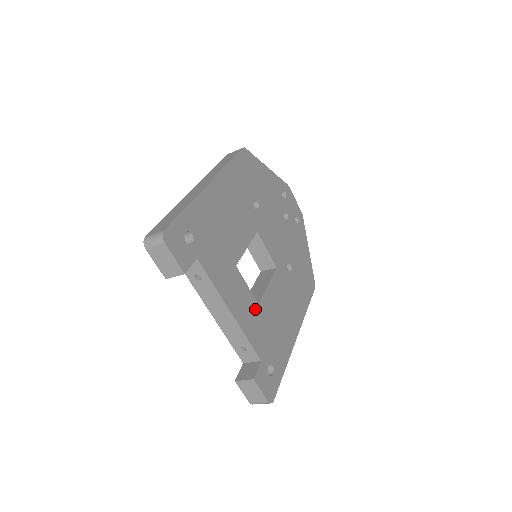
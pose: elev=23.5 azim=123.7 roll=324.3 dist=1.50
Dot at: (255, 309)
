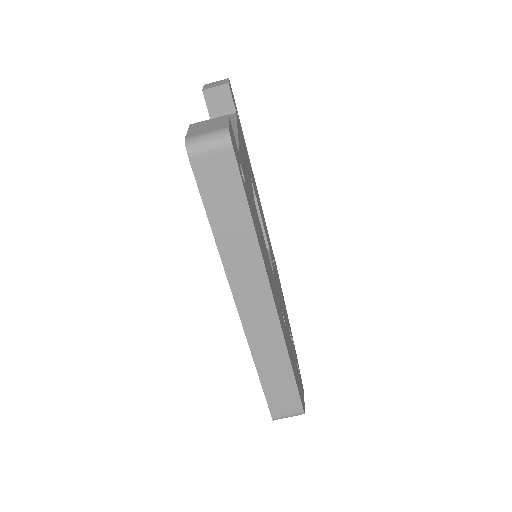
Dot at: (251, 189)
